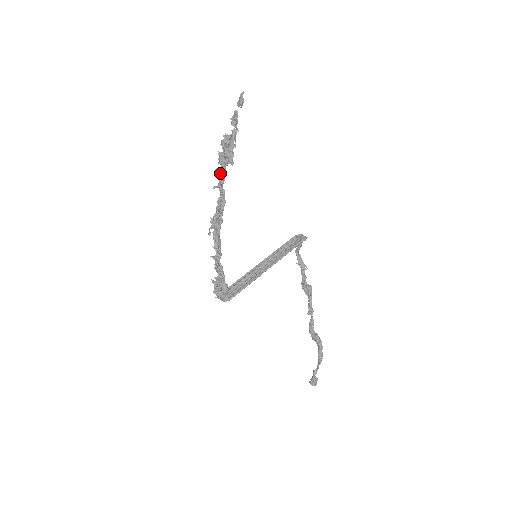
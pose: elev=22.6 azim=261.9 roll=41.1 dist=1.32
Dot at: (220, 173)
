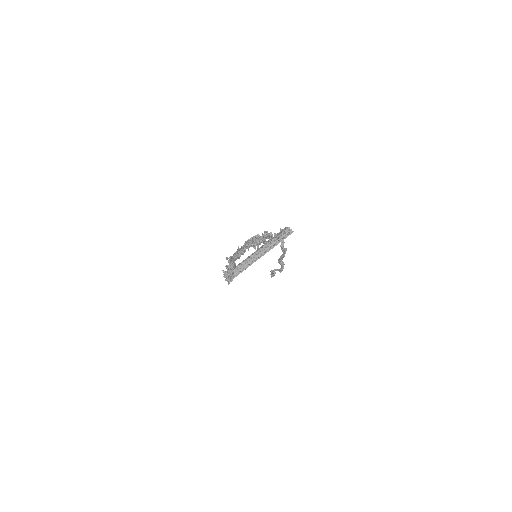
Dot at: (245, 246)
